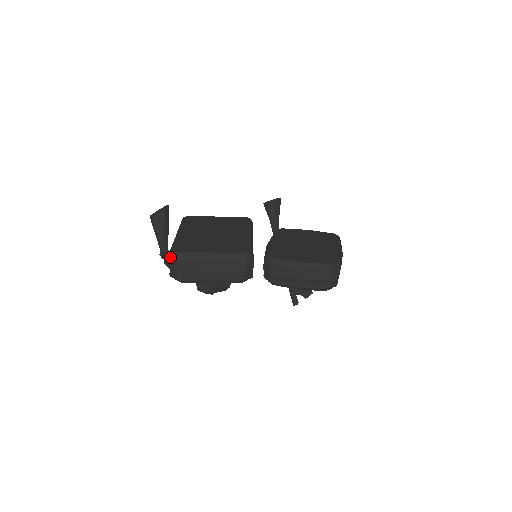
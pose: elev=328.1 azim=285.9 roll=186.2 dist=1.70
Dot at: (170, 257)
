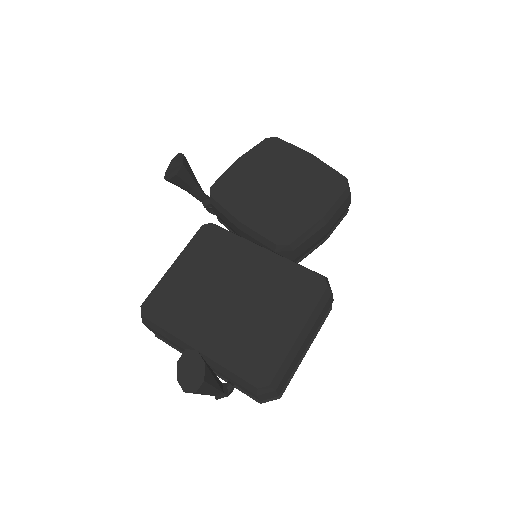
Dot at: (262, 395)
